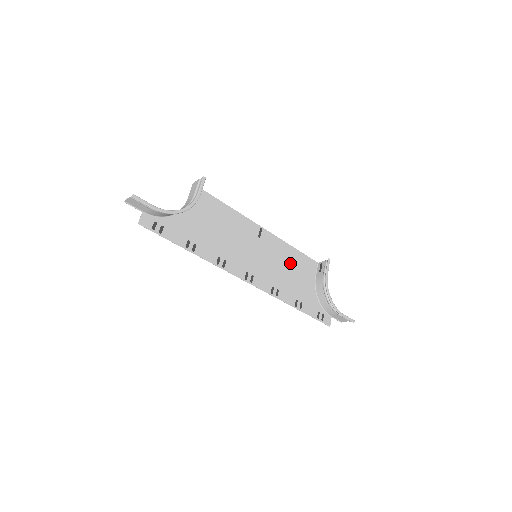
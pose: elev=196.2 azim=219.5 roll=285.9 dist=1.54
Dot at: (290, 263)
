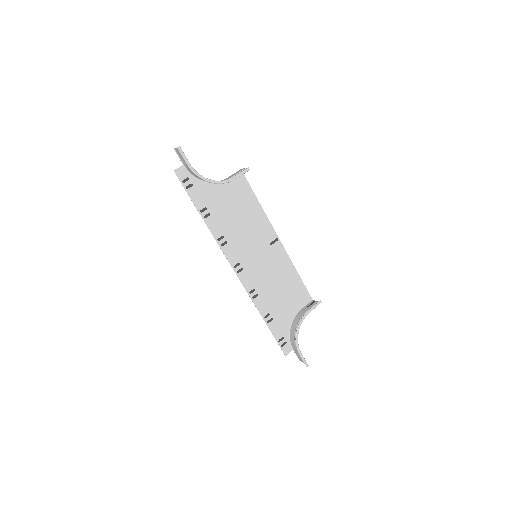
Dot at: (285, 282)
